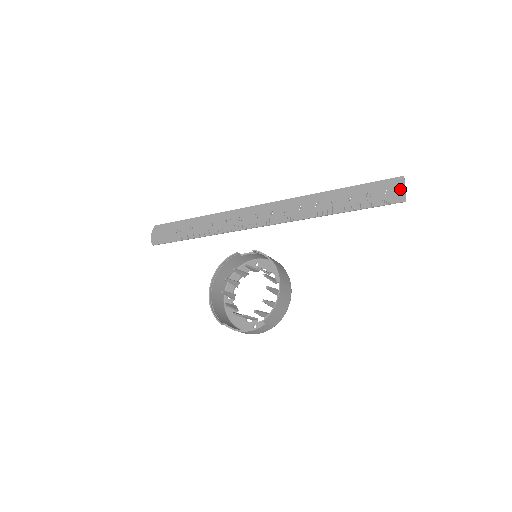
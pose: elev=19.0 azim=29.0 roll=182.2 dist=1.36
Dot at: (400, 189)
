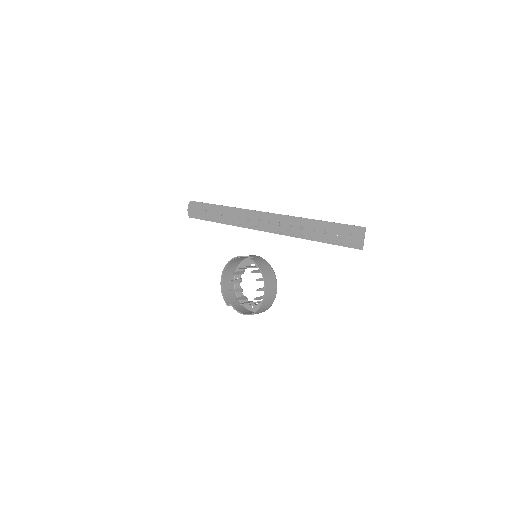
Dot at: (360, 238)
